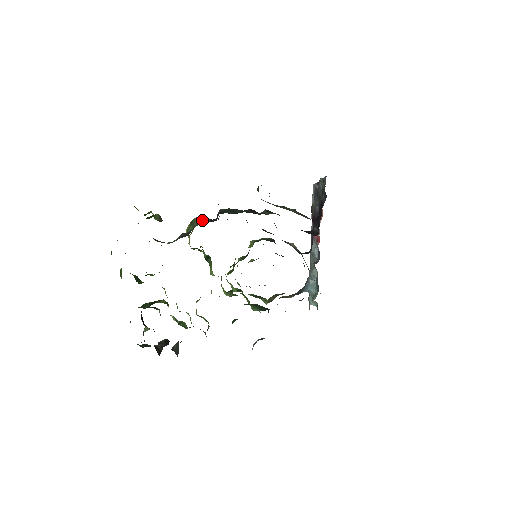
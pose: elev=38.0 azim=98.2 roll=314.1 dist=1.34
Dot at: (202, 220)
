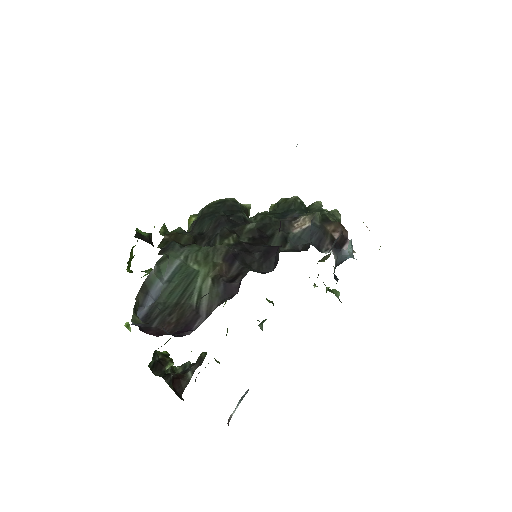
Dot at: (191, 224)
